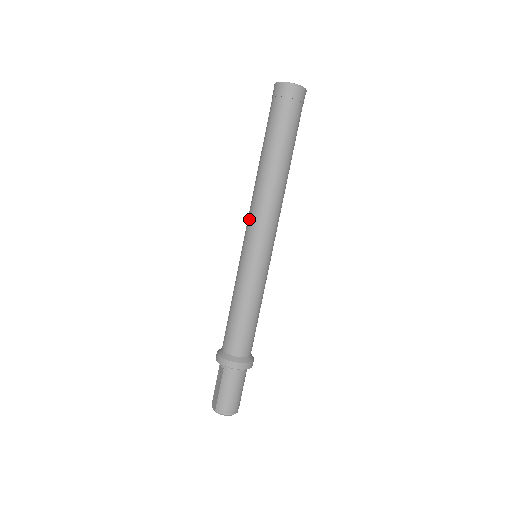
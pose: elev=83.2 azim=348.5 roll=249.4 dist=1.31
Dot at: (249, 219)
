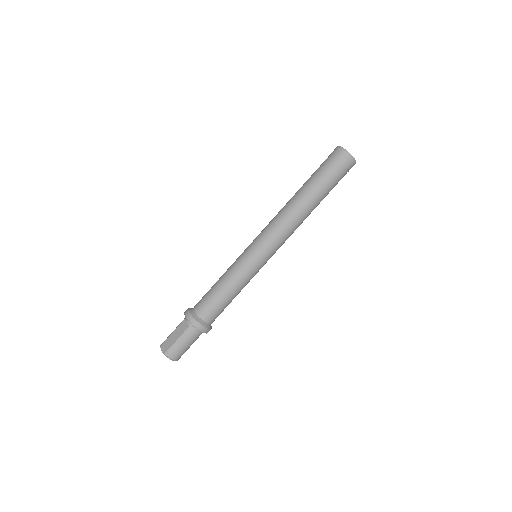
Dot at: (269, 229)
